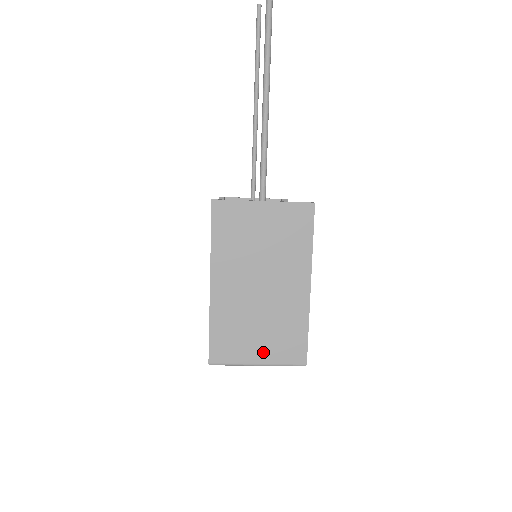
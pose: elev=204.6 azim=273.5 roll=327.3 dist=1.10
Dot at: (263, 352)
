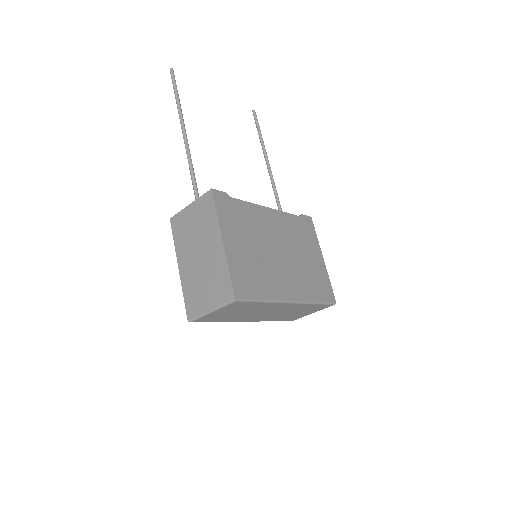
Dot at: (211, 300)
